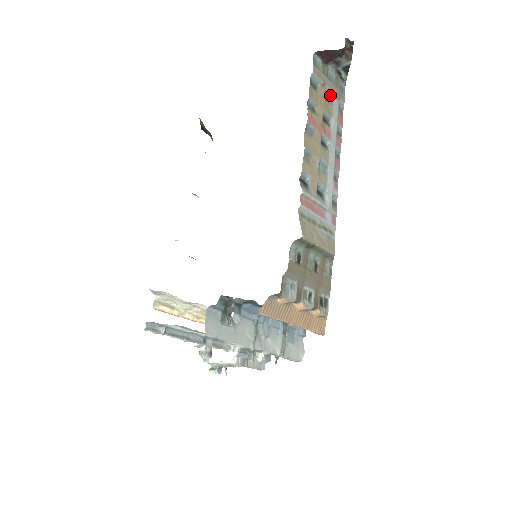
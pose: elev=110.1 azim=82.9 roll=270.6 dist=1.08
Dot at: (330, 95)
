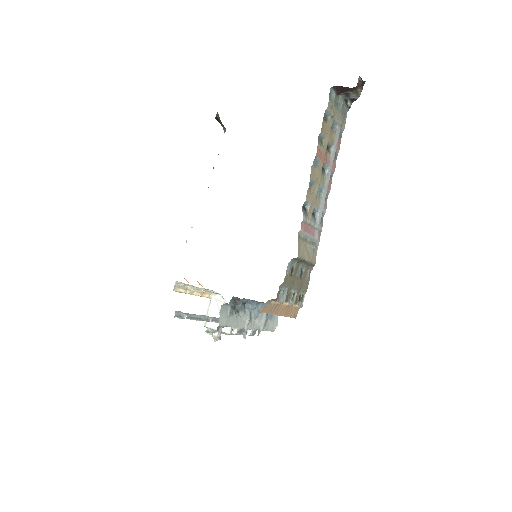
Dot at: (335, 123)
